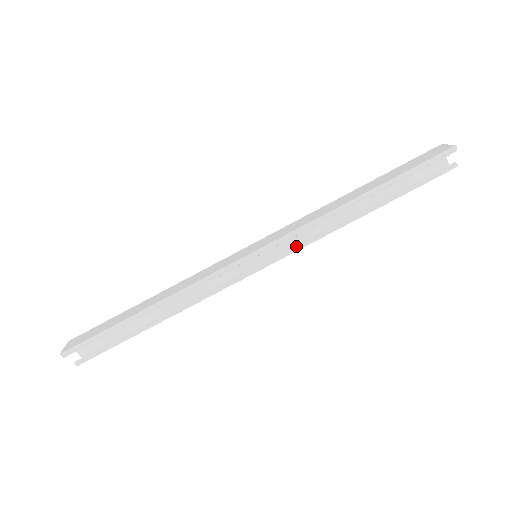
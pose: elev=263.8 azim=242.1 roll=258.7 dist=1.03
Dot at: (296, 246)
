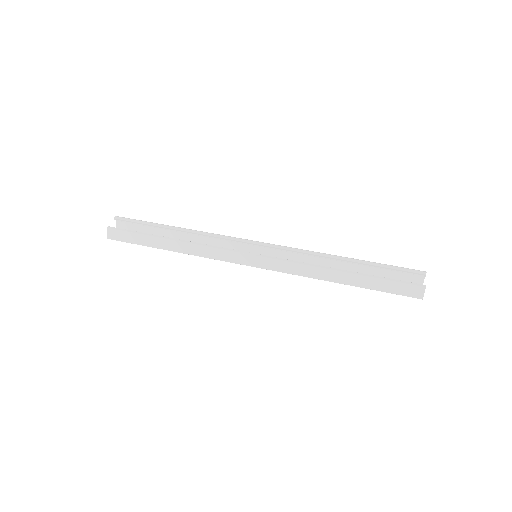
Dot at: (284, 260)
